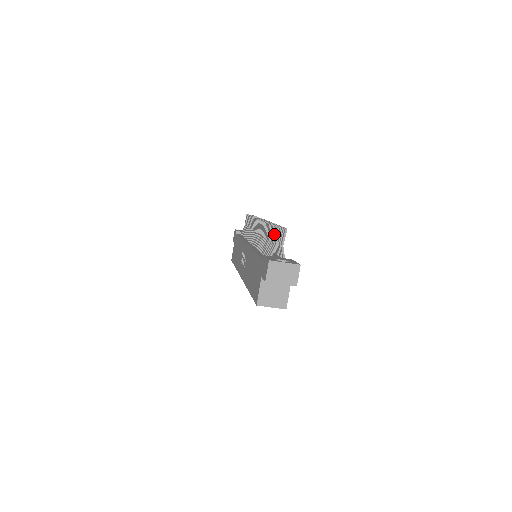
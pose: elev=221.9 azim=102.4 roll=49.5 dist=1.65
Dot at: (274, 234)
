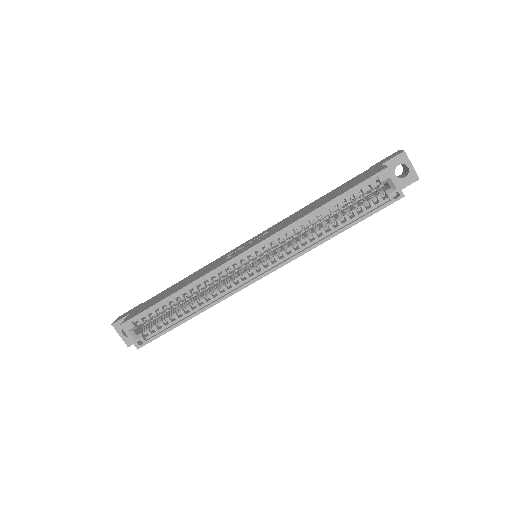
Dot at: occluded
